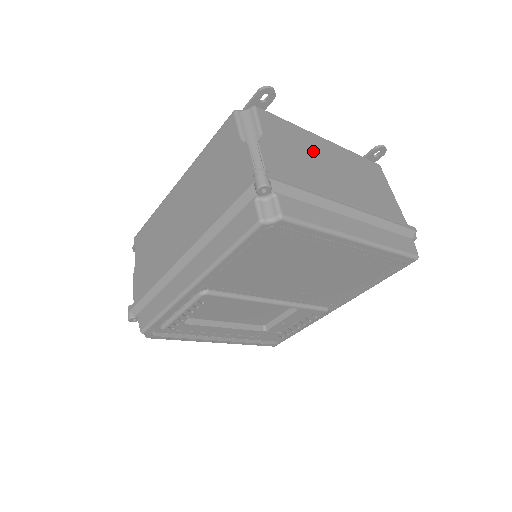
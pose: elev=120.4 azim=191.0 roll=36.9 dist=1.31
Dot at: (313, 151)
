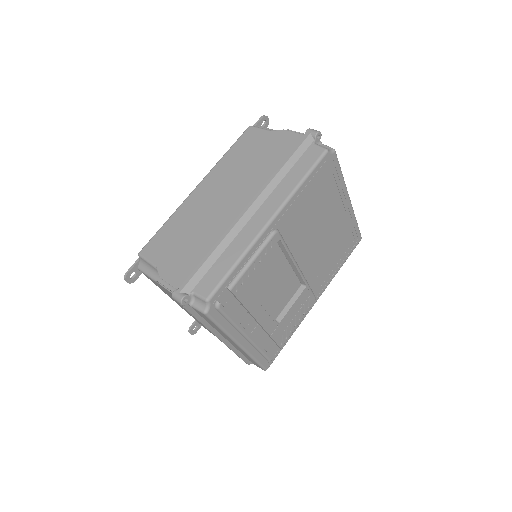
Dot at: occluded
